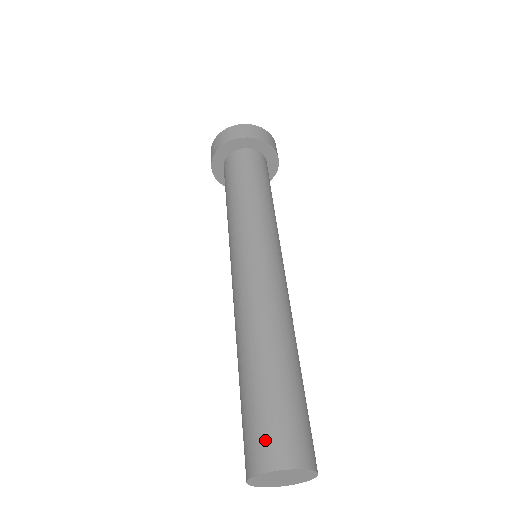
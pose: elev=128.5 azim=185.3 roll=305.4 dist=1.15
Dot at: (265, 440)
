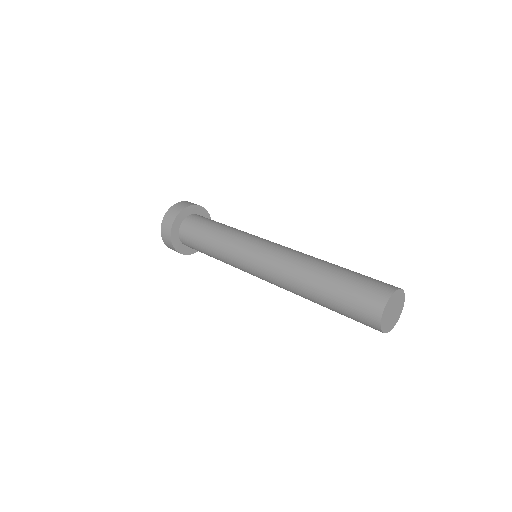
Dot at: (365, 305)
